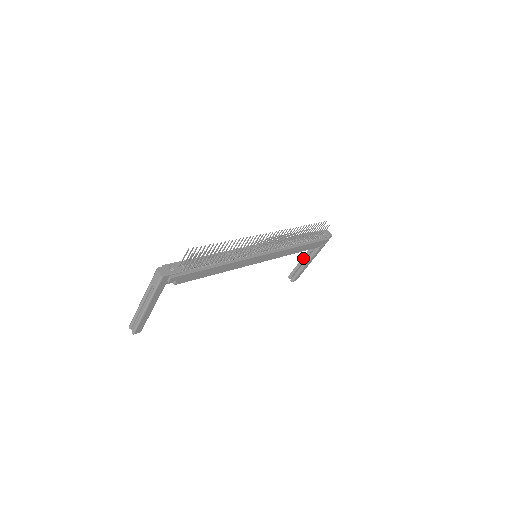
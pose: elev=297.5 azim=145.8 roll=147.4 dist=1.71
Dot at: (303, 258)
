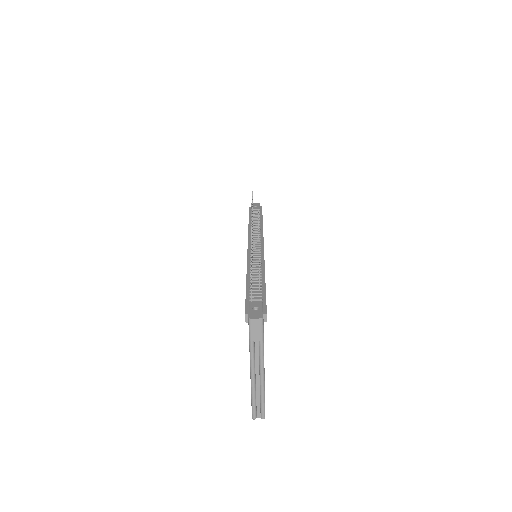
Dot at: occluded
